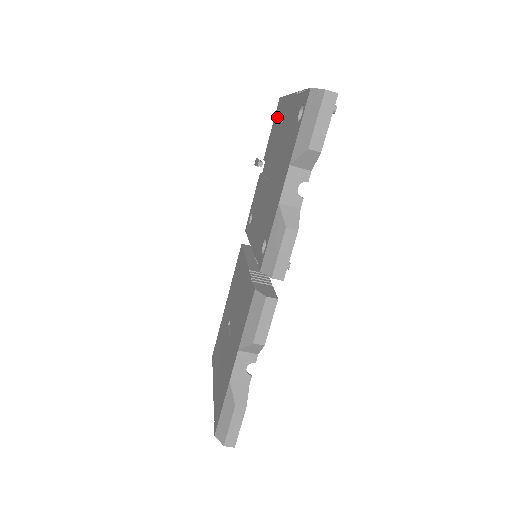
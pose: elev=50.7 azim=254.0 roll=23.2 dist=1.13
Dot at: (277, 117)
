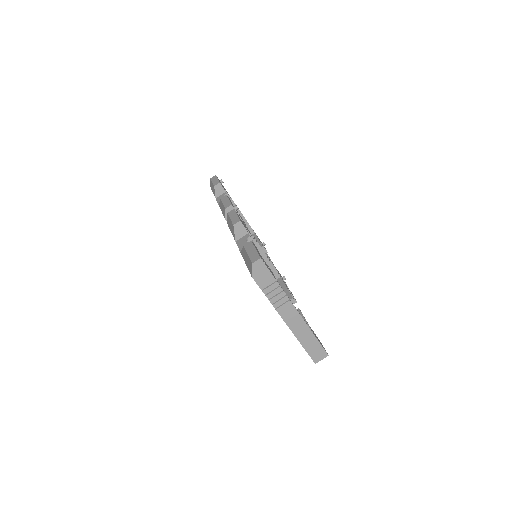
Dot at: occluded
